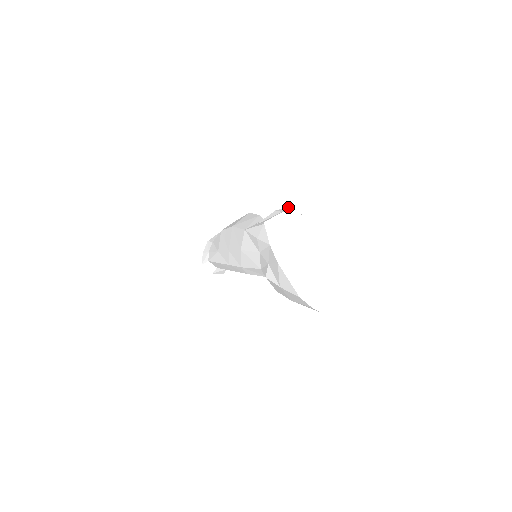
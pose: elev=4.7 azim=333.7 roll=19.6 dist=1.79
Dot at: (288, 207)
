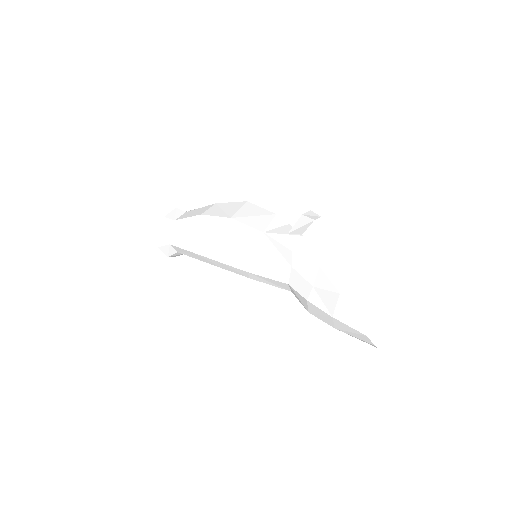
Dot at: (312, 211)
